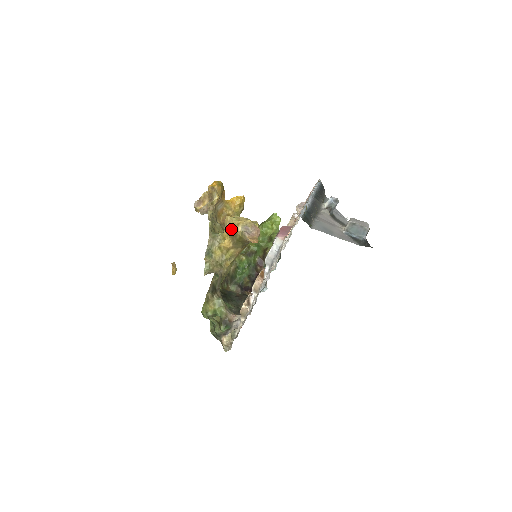
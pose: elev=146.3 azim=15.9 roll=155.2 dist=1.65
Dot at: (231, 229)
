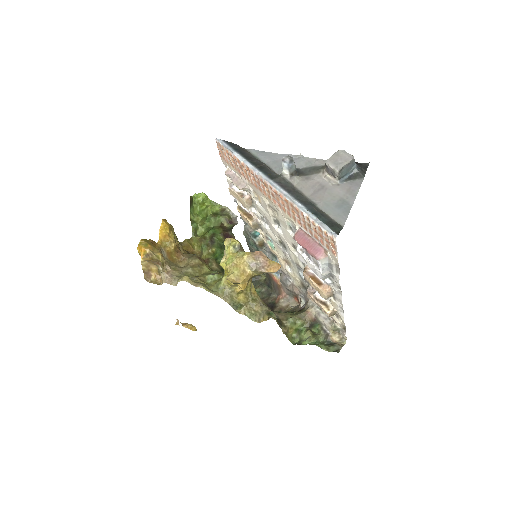
Dot at: (245, 281)
